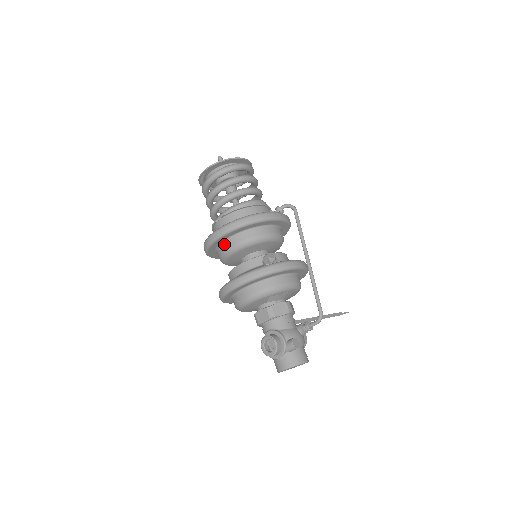
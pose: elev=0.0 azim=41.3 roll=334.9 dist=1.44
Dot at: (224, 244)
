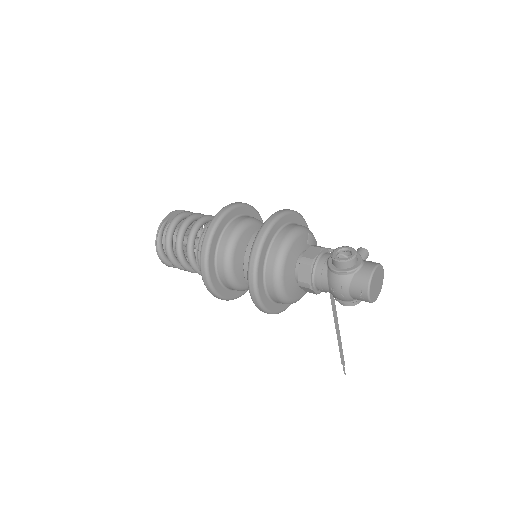
Dot at: (231, 224)
